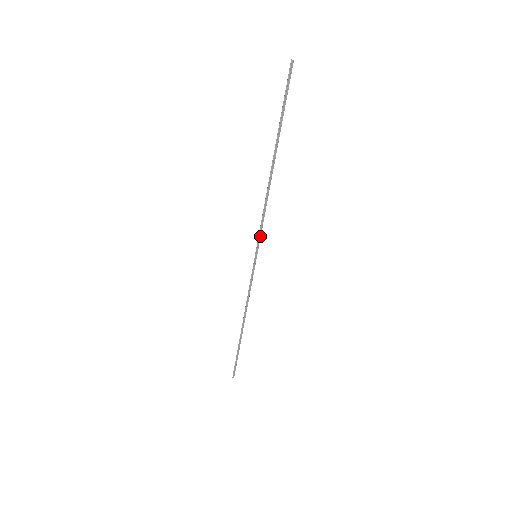
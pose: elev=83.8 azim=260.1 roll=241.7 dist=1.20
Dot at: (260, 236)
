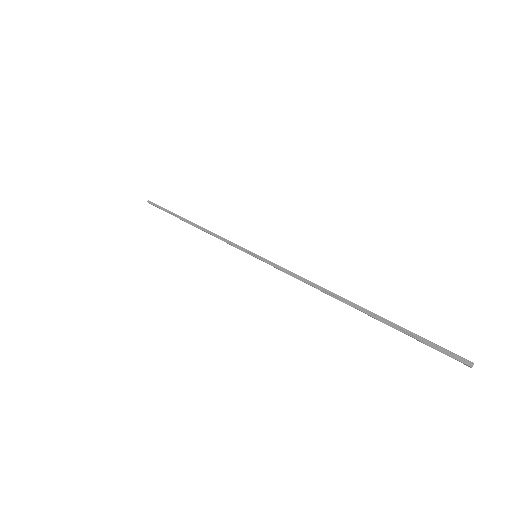
Dot at: occluded
